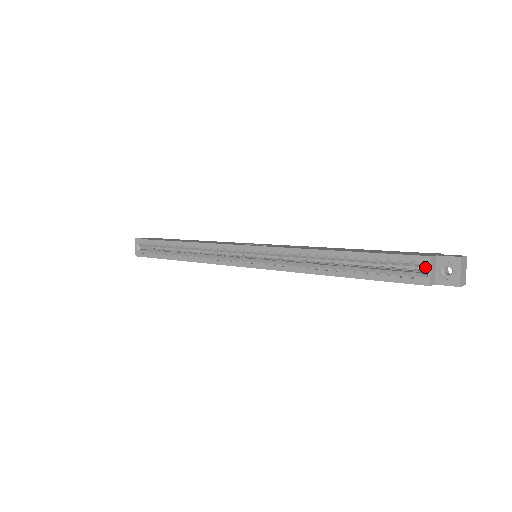
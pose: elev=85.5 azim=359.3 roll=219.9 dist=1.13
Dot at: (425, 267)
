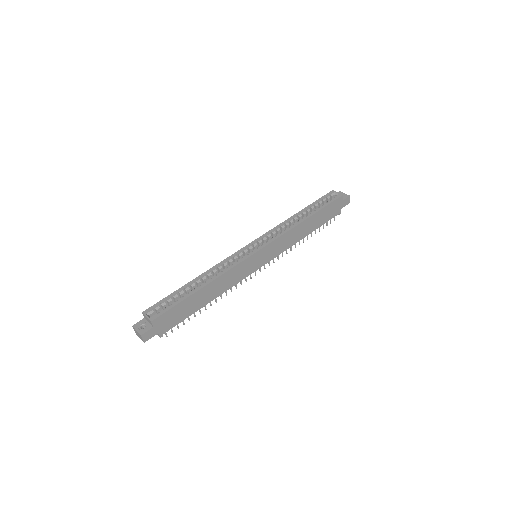
Dot at: (334, 194)
